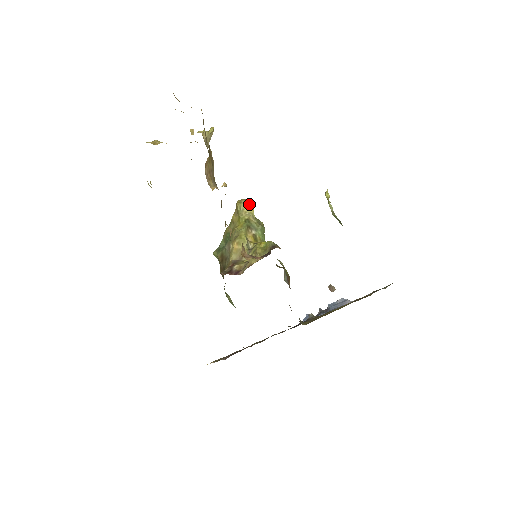
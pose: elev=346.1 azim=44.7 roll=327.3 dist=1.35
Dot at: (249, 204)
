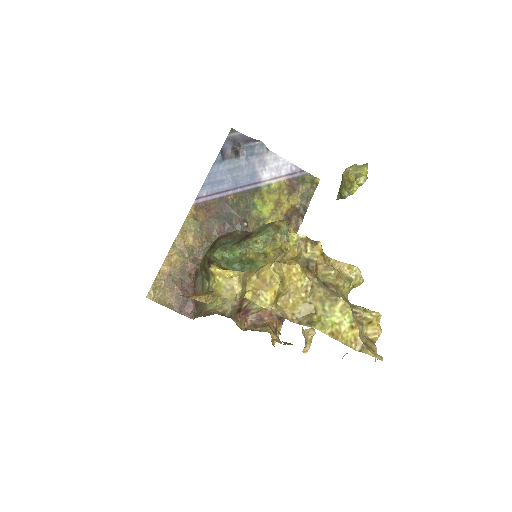
Dot at: occluded
